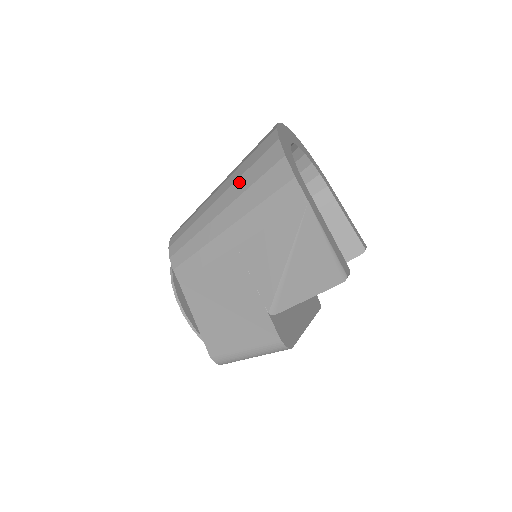
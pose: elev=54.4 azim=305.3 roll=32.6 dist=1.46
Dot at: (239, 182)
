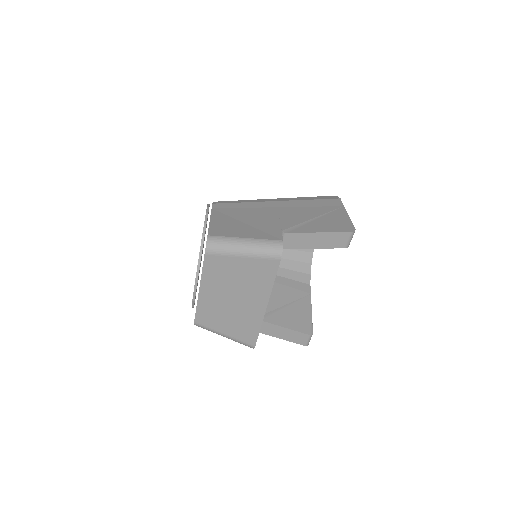
Dot at: occluded
